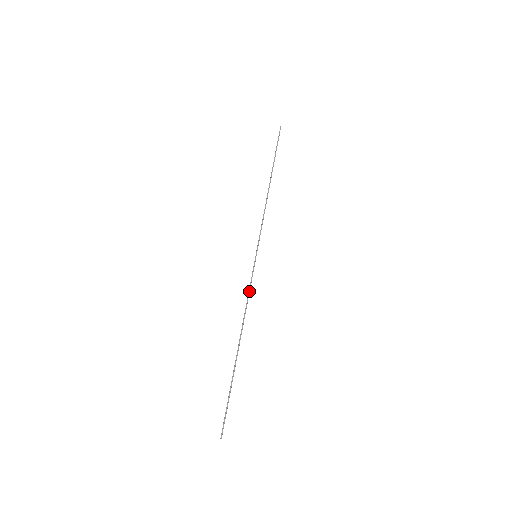
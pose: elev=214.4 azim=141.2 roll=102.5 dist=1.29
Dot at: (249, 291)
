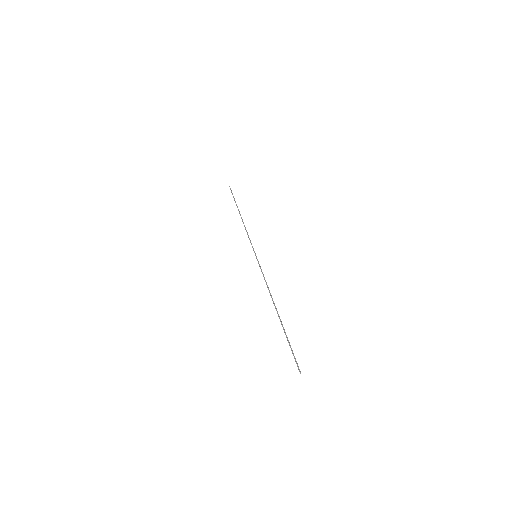
Dot at: occluded
